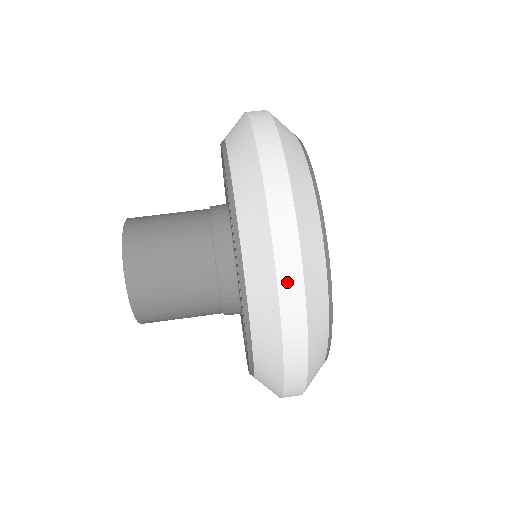
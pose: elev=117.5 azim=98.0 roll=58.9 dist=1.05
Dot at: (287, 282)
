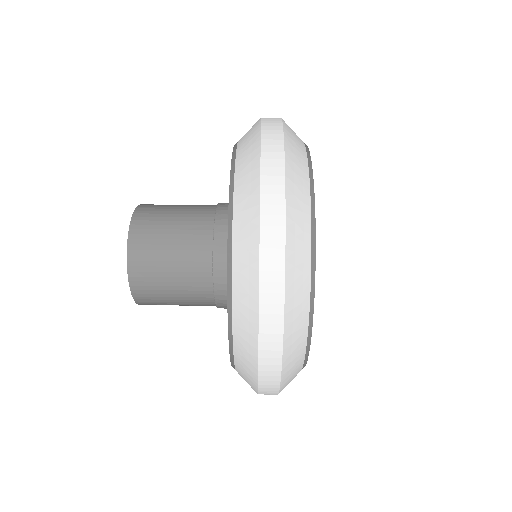
Dot at: (269, 148)
